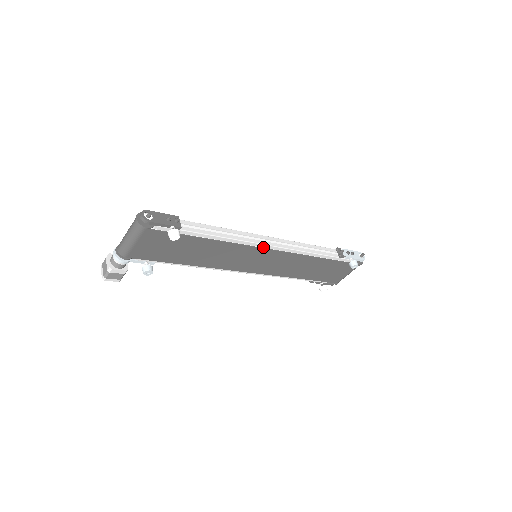
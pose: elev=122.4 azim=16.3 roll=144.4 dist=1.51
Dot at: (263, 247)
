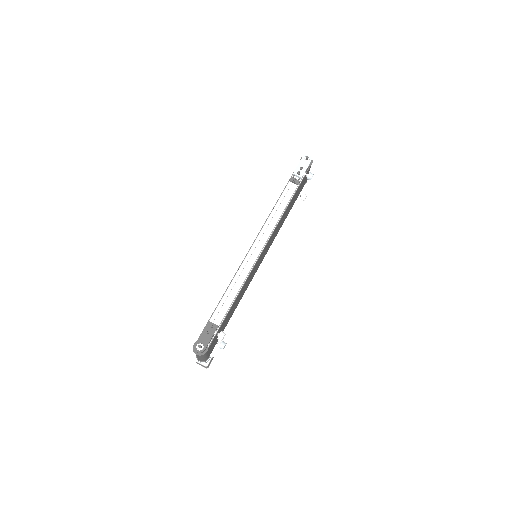
Dot at: (258, 257)
